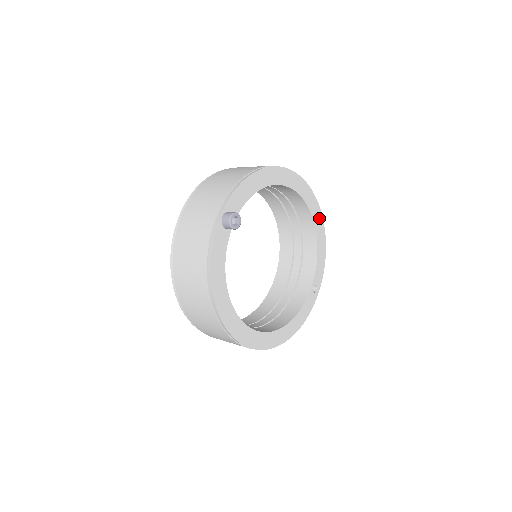
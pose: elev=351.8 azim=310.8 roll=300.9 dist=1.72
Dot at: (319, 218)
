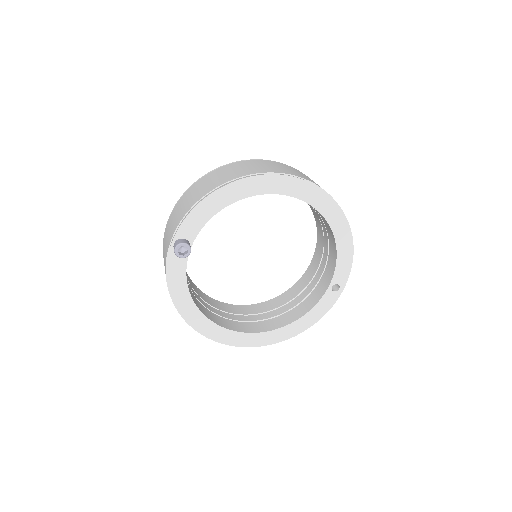
Dot at: (337, 215)
